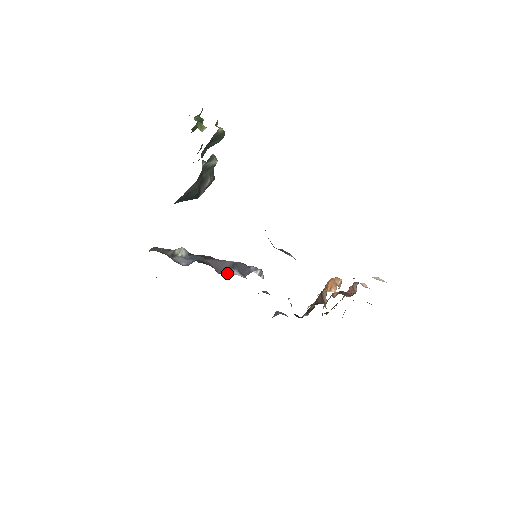
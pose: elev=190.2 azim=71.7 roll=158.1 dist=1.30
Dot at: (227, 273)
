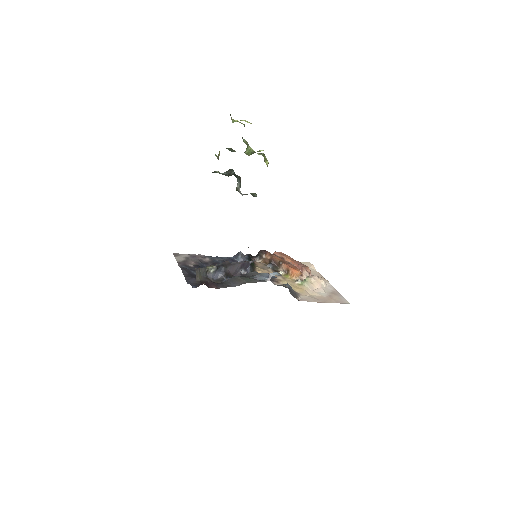
Dot at: (238, 275)
